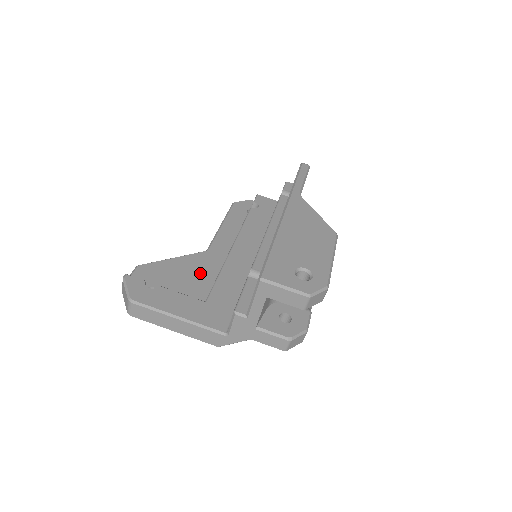
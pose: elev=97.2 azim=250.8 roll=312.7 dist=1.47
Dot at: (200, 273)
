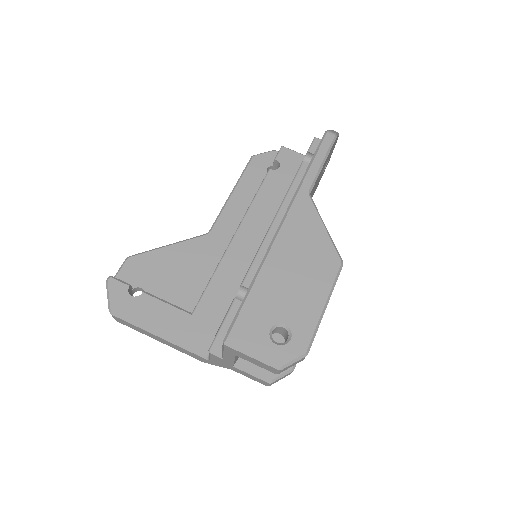
Dot at: (195, 267)
